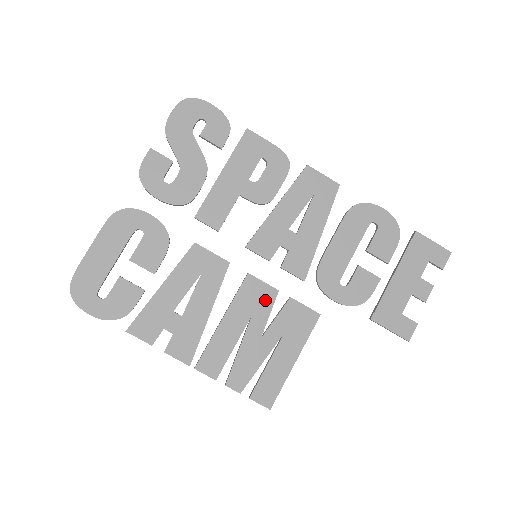
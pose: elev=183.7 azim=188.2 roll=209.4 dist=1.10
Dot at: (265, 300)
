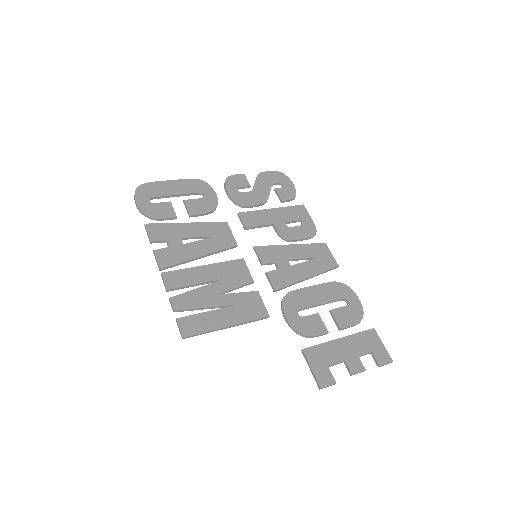
Dot at: (241, 279)
